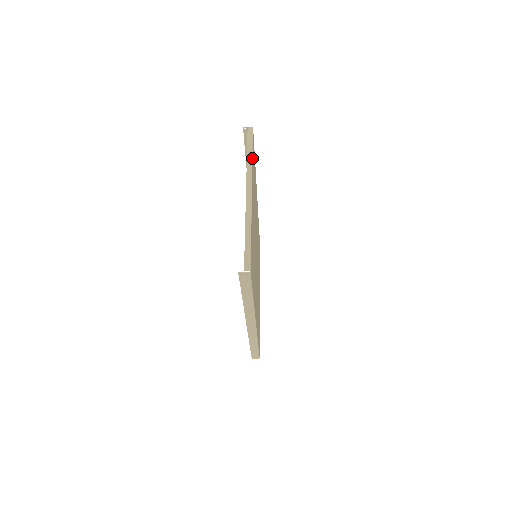
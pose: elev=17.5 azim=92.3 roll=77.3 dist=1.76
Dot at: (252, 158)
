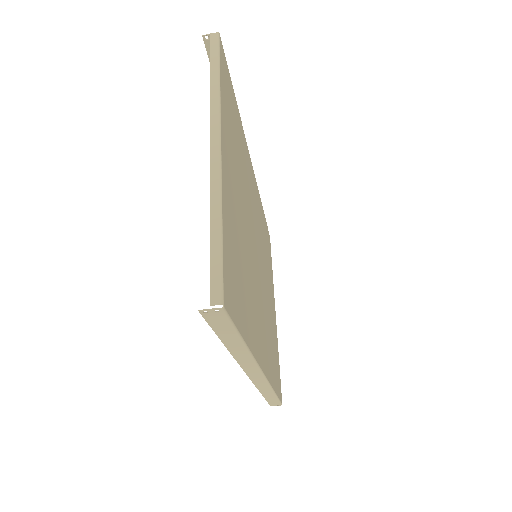
Dot at: (219, 84)
